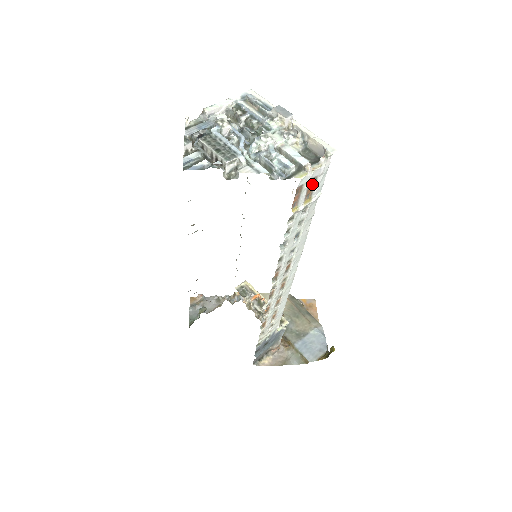
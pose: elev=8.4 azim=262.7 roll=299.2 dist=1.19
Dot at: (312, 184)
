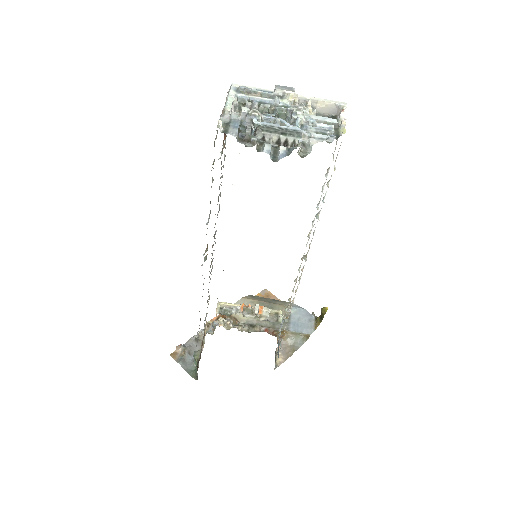
Dot at: (336, 142)
